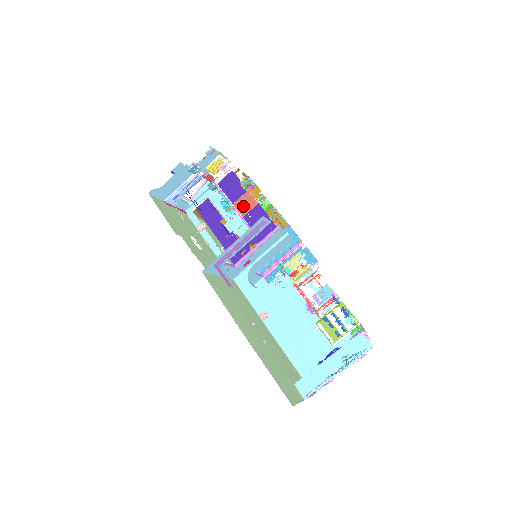
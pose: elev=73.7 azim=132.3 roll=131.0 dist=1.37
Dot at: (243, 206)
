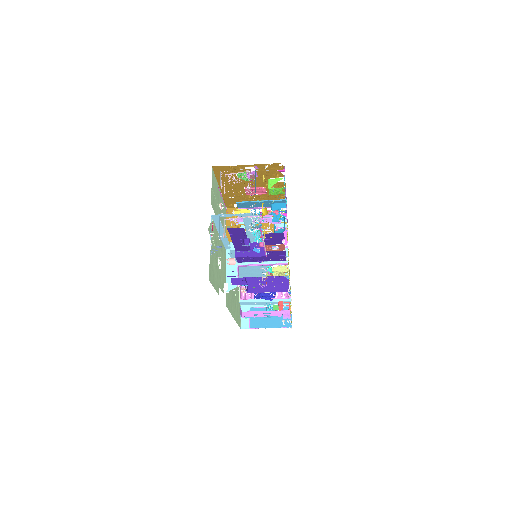
Dot at: (258, 172)
